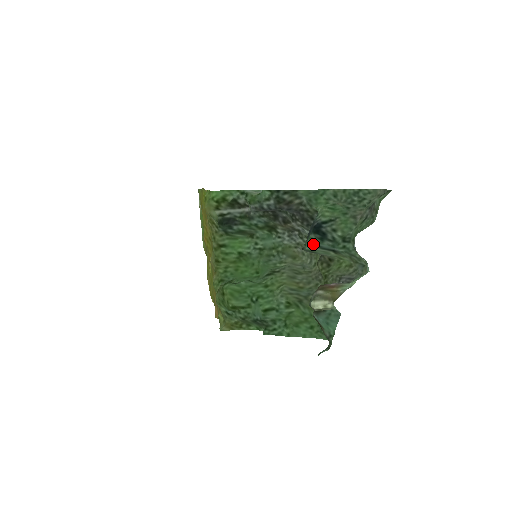
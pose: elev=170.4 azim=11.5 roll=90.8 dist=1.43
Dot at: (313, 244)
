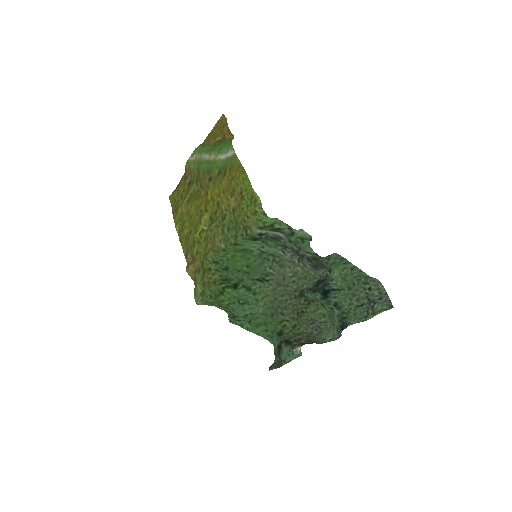
Dot at: (314, 297)
